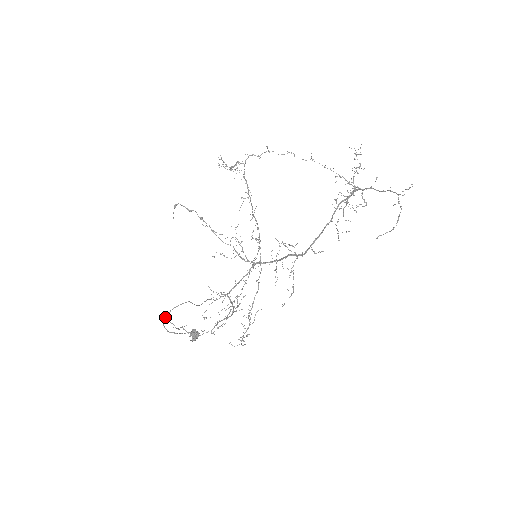
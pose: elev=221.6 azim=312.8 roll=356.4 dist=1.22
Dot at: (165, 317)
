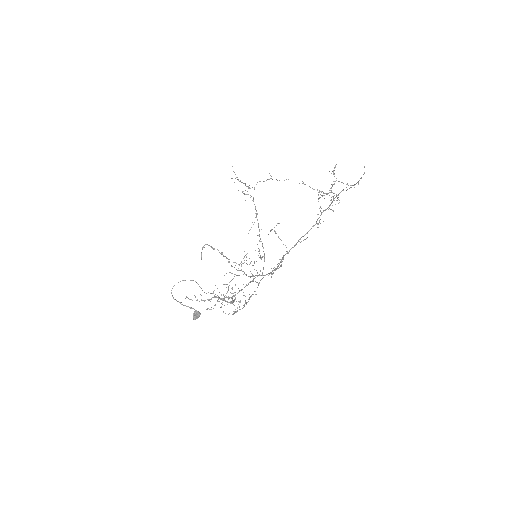
Dot at: occluded
